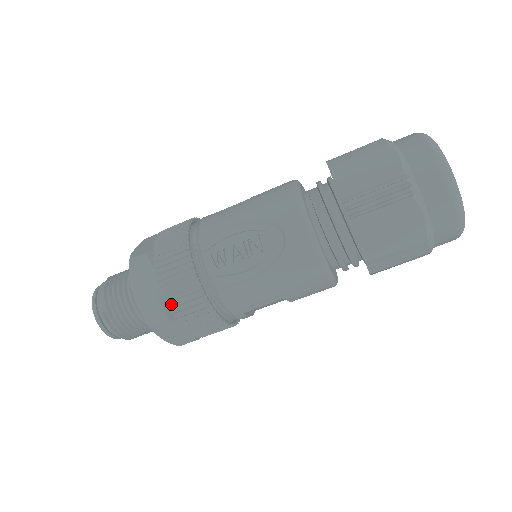
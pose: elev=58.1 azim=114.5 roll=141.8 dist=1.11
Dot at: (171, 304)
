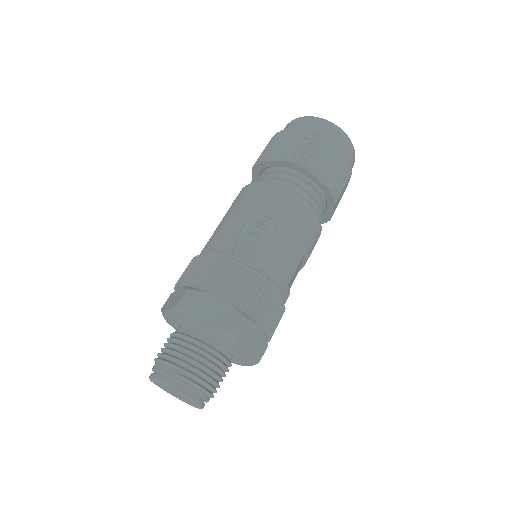
Dot at: (240, 304)
